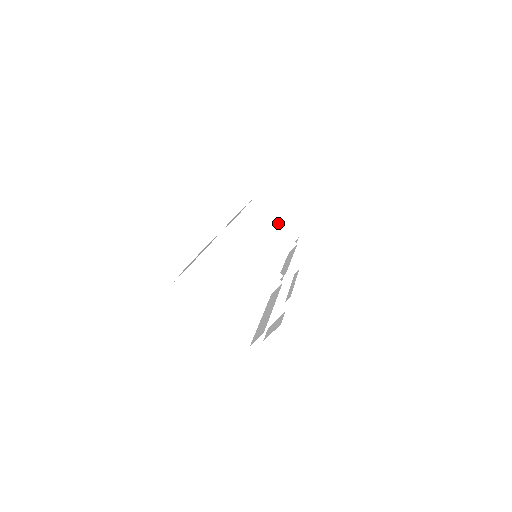
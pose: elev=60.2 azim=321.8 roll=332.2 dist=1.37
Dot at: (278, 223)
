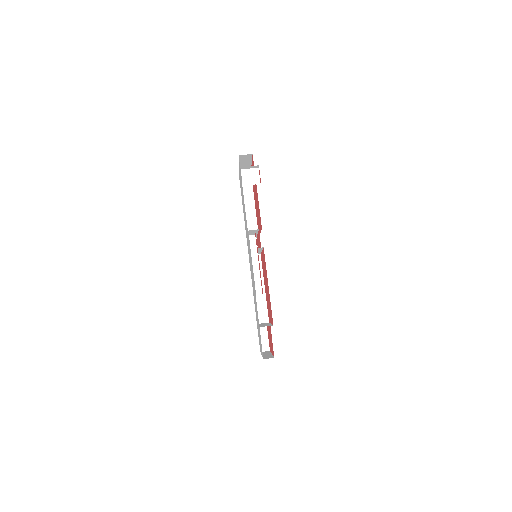
Dot at: (269, 355)
